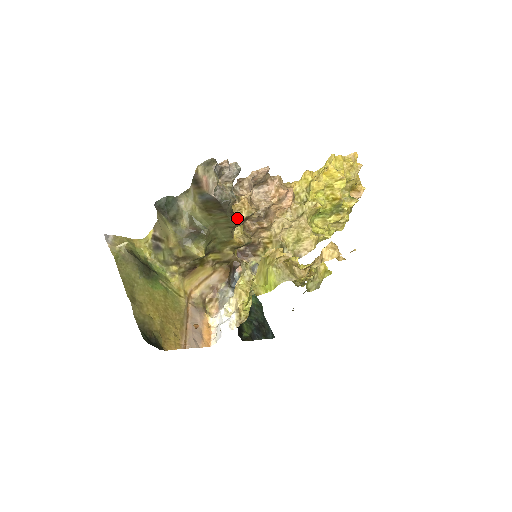
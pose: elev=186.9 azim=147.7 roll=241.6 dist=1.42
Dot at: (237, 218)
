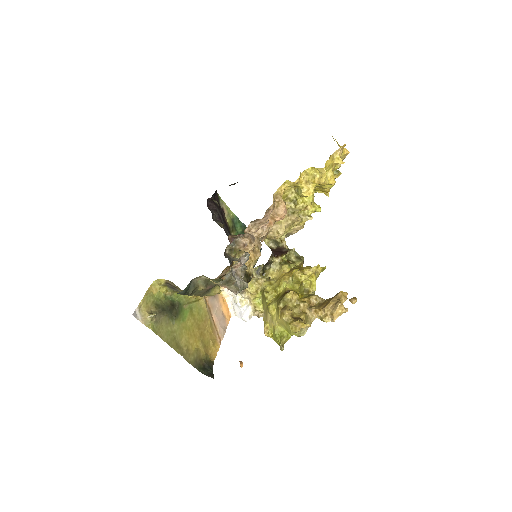
Dot at: (250, 279)
